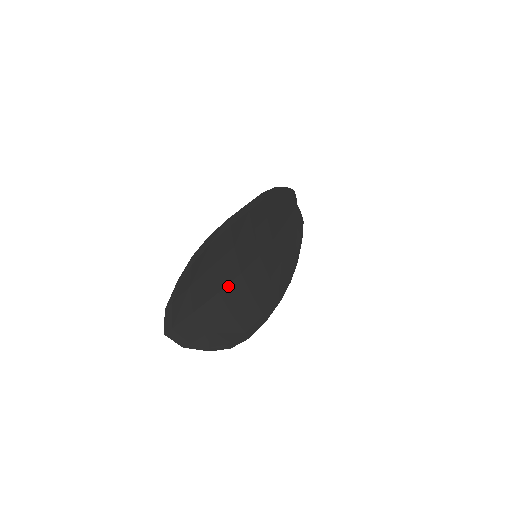
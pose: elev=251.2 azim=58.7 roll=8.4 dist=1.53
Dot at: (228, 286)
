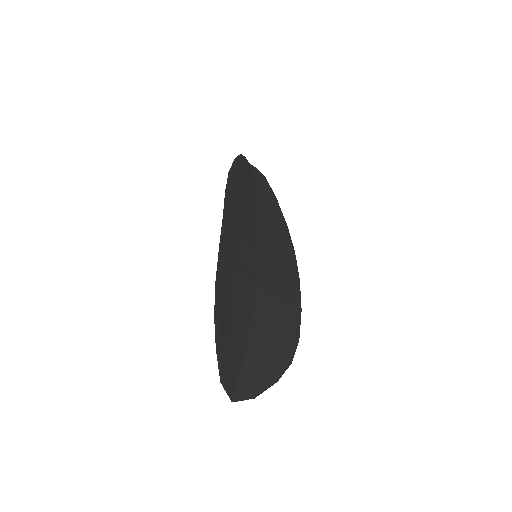
Dot at: (254, 309)
